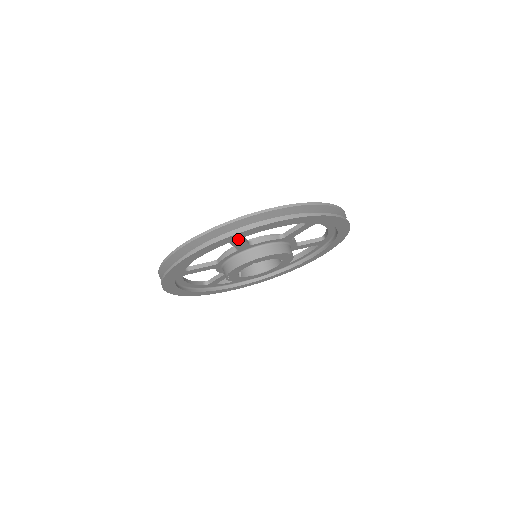
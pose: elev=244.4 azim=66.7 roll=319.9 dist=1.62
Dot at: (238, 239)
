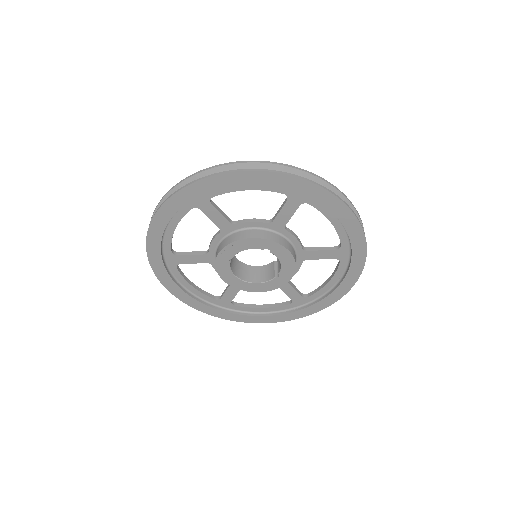
Dot at: (297, 203)
